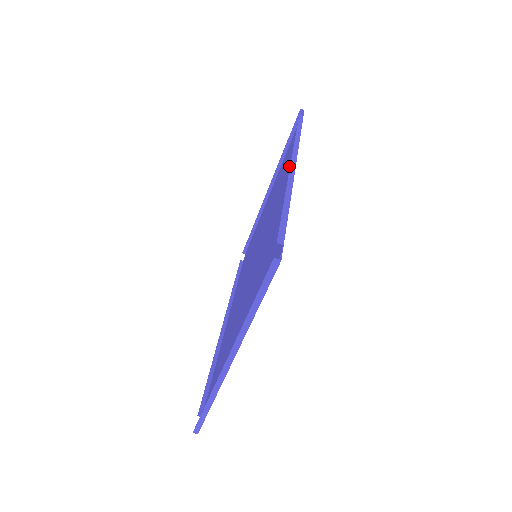
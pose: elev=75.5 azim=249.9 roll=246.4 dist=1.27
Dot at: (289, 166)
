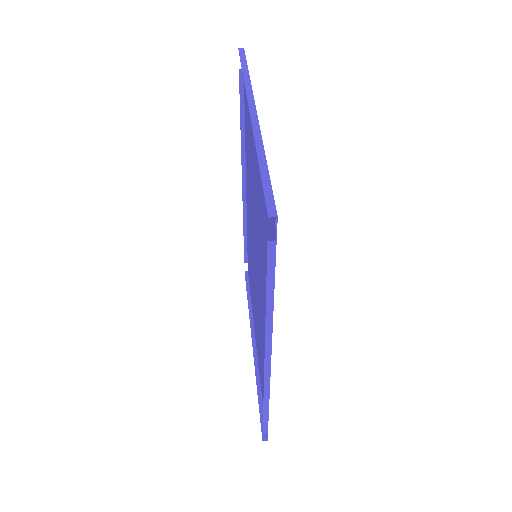
Dot at: (248, 225)
